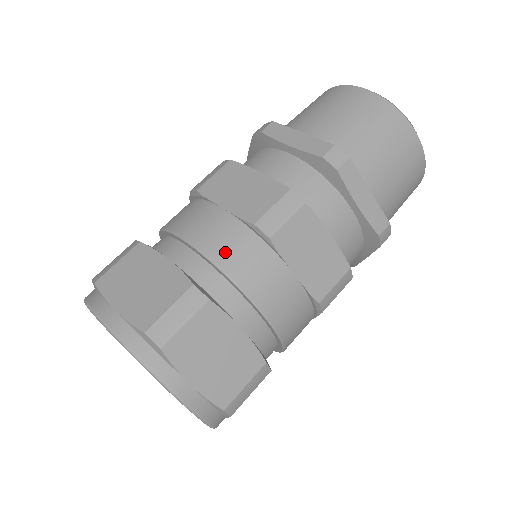
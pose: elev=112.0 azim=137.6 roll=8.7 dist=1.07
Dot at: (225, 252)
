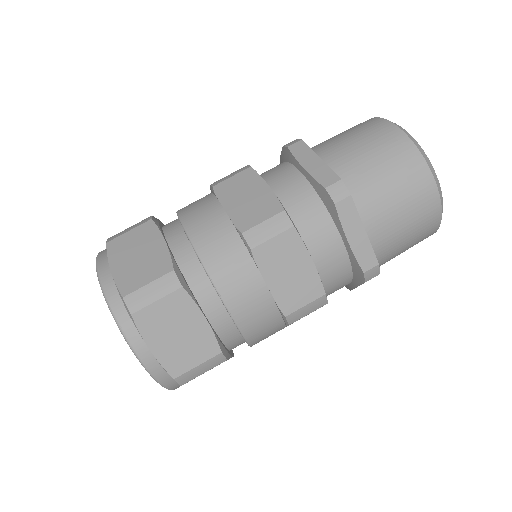
Dot at: (211, 250)
